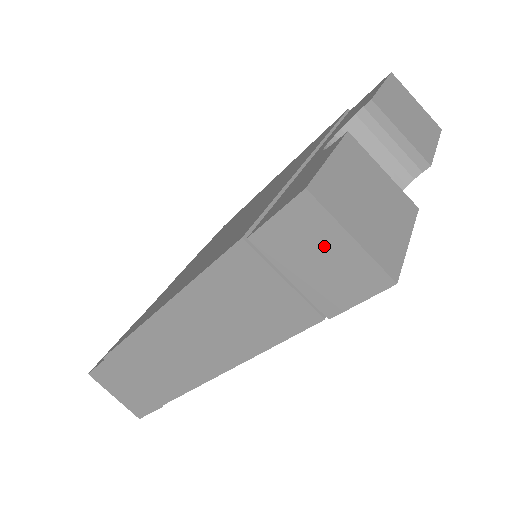
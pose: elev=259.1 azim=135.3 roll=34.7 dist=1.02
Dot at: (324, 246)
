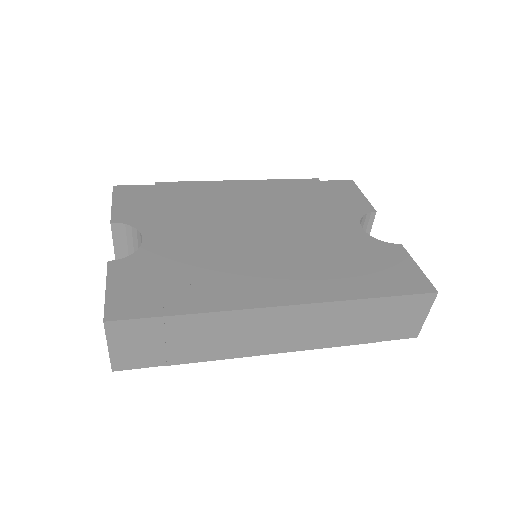
Dot at: (415, 314)
